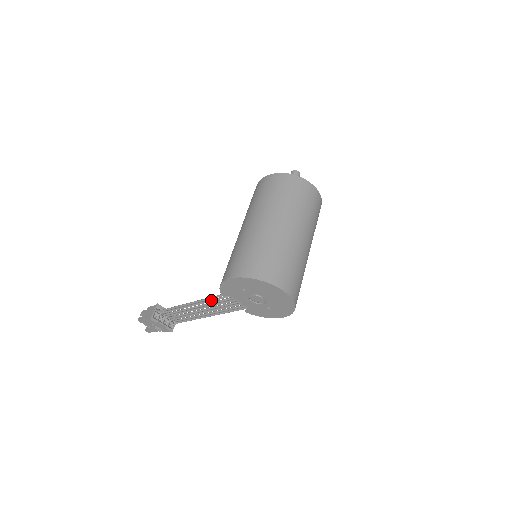
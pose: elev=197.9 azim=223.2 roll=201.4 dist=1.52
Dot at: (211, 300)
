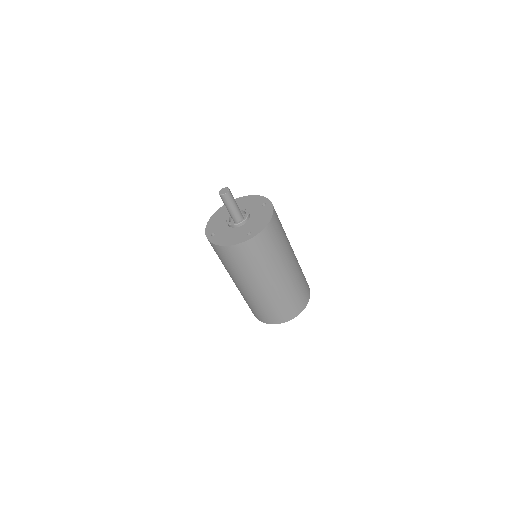
Dot at: occluded
